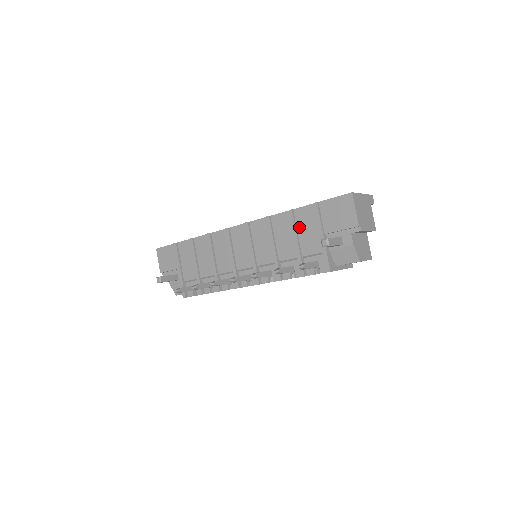
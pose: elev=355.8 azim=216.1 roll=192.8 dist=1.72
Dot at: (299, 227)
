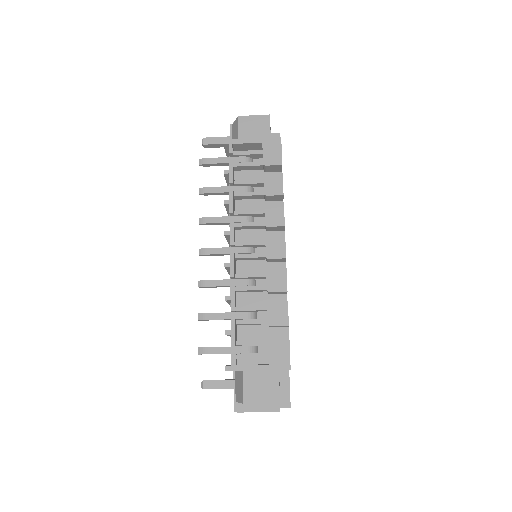
Dot at: occluded
